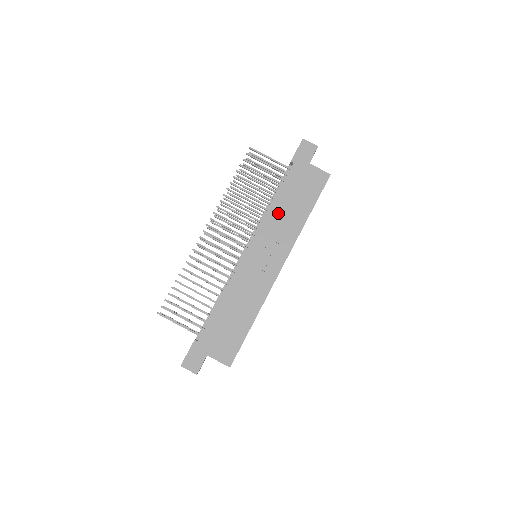
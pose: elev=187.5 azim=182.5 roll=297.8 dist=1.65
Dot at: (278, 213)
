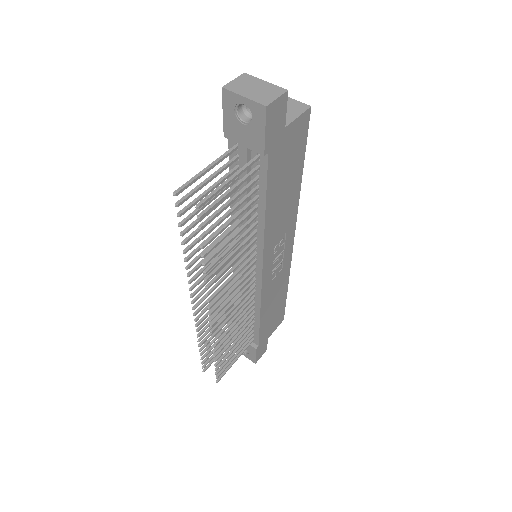
Dot at: (274, 217)
